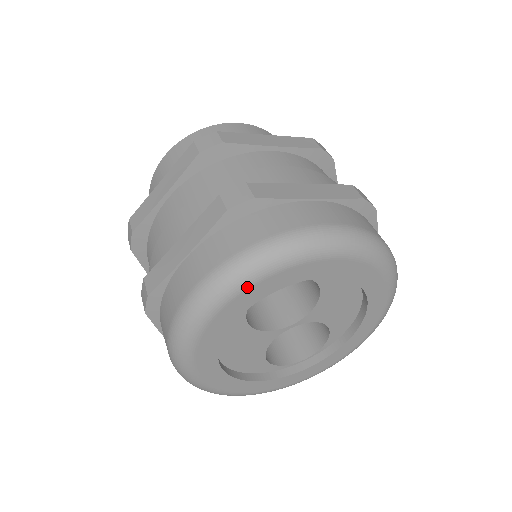
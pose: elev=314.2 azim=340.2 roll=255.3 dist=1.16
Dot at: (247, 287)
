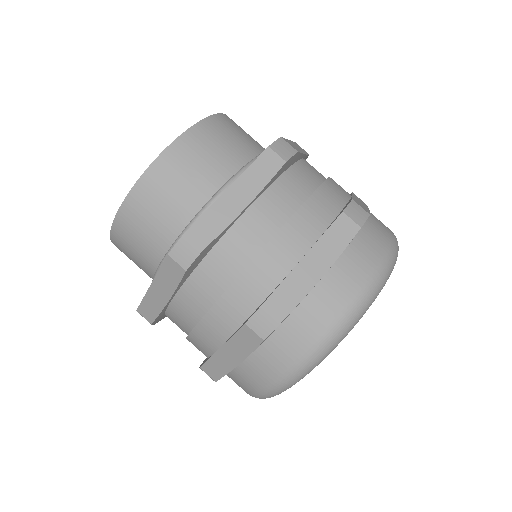
Dot at: occluded
